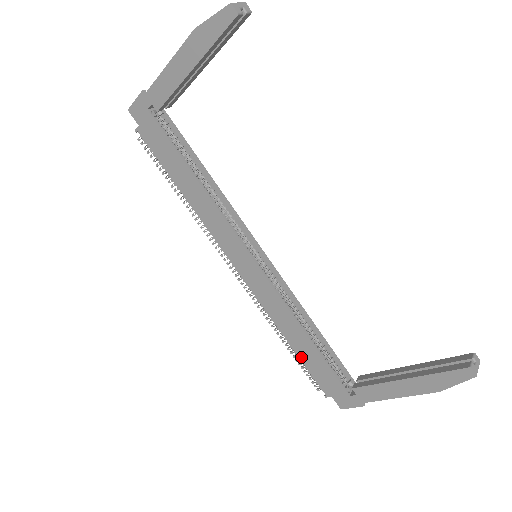
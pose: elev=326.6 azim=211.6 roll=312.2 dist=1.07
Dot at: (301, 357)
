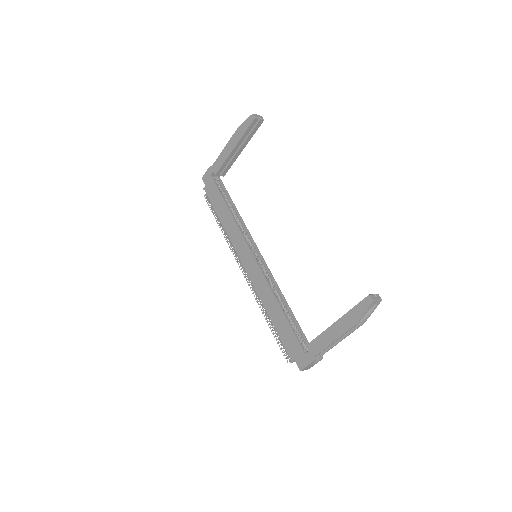
Dot at: (276, 328)
